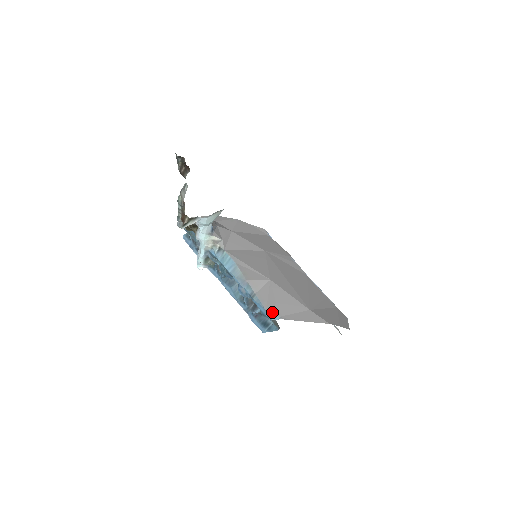
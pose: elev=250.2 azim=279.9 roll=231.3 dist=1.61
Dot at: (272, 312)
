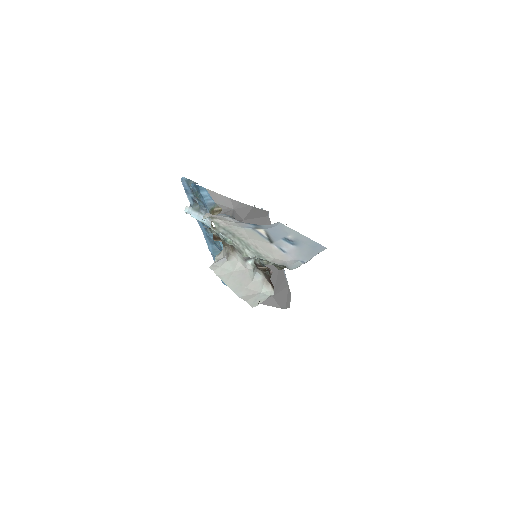
Dot at: occluded
